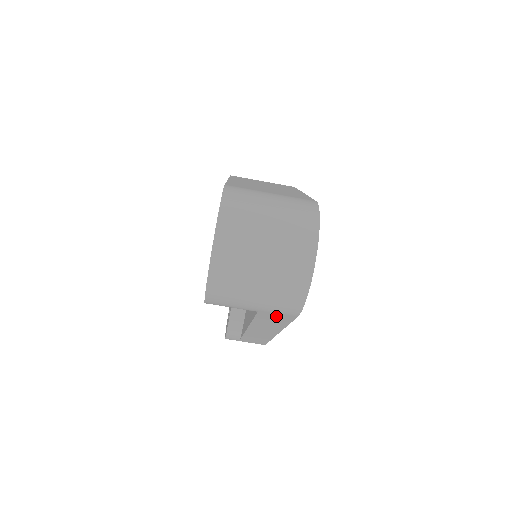
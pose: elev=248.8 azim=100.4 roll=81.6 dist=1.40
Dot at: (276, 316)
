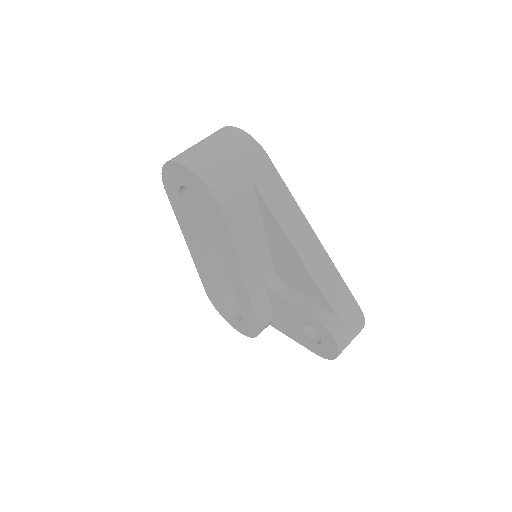
Dot at: (264, 174)
